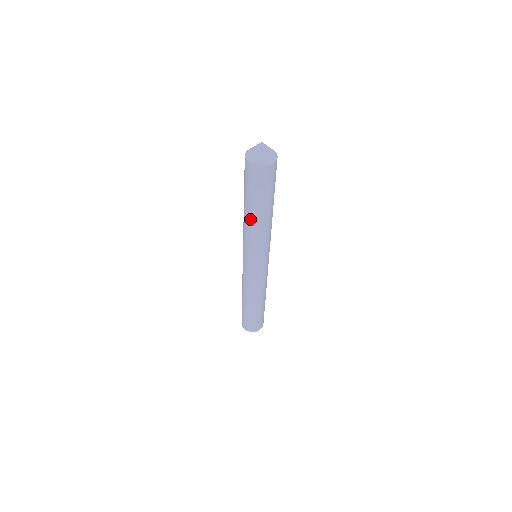
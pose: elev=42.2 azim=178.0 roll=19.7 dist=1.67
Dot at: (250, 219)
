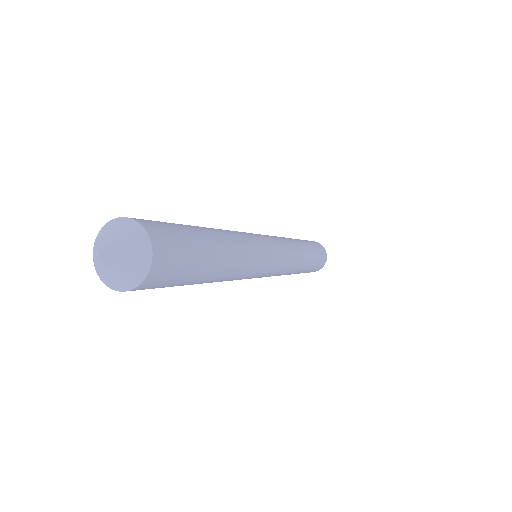
Dot at: occluded
